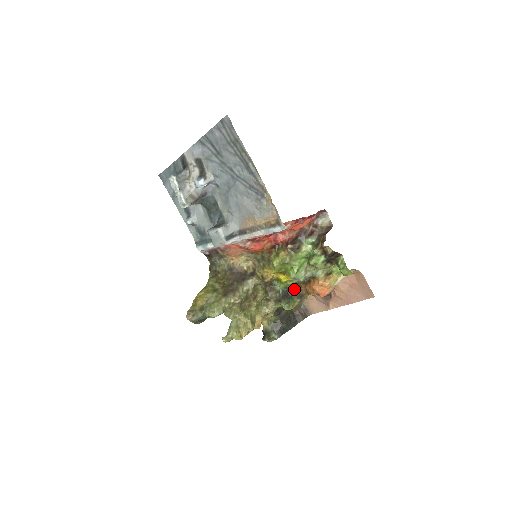
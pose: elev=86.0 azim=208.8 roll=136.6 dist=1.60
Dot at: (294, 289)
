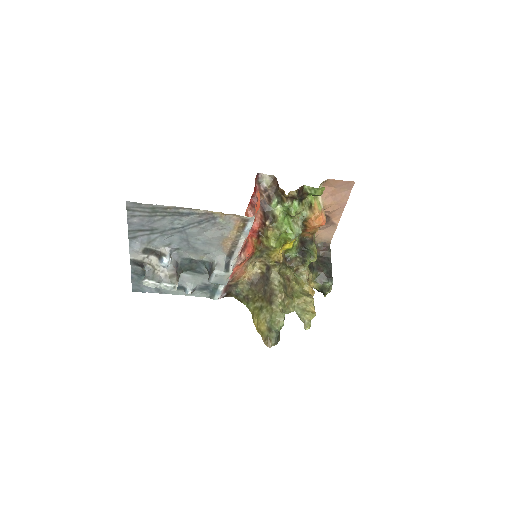
Dot at: (302, 243)
